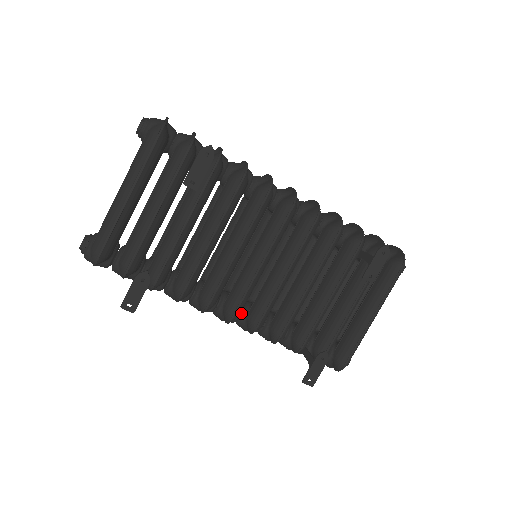
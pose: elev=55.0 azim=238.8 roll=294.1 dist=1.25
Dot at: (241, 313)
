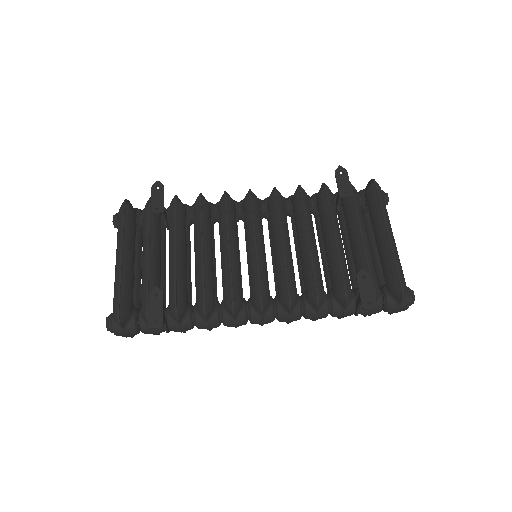
Dot at: (273, 303)
